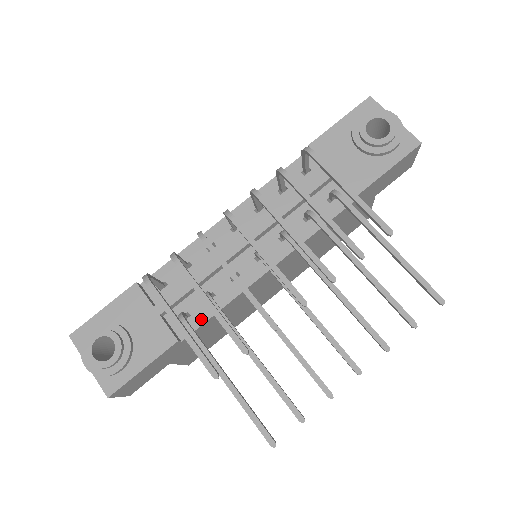
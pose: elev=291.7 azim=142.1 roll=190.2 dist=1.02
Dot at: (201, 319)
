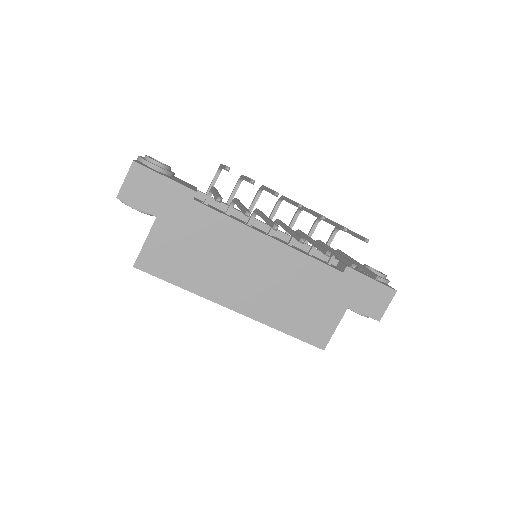
Dot at: (214, 209)
